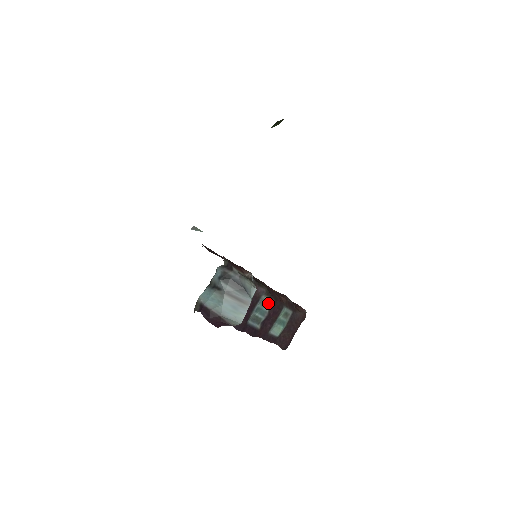
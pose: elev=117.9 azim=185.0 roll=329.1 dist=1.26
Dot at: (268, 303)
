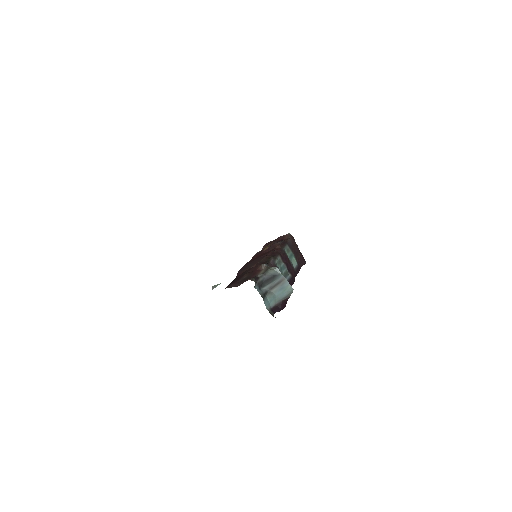
Dot at: (279, 261)
